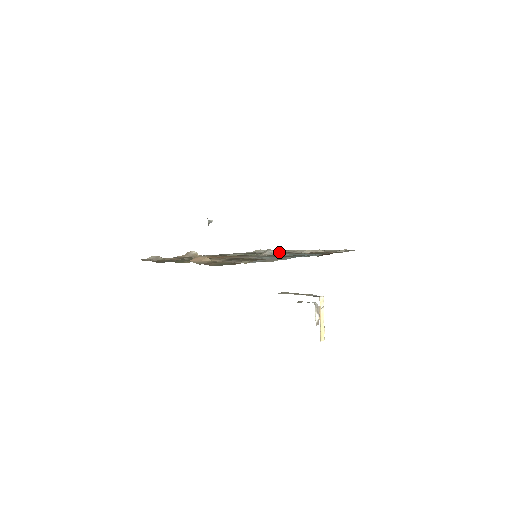
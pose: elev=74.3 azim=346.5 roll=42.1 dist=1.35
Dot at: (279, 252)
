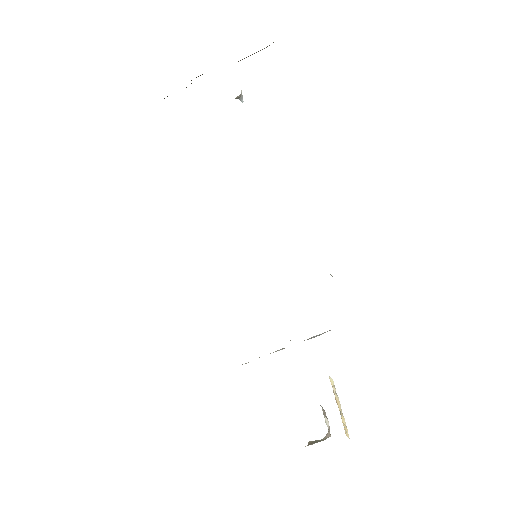
Dot at: occluded
